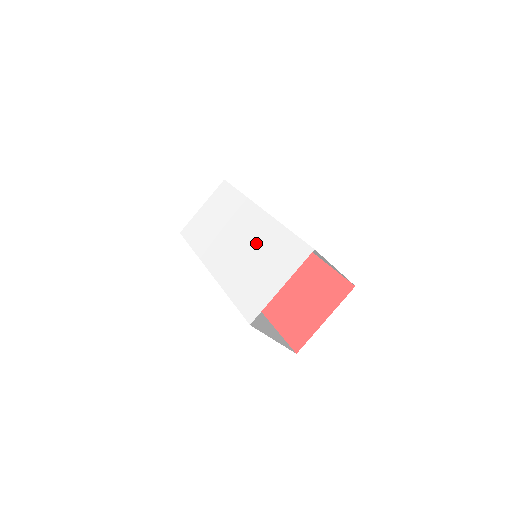
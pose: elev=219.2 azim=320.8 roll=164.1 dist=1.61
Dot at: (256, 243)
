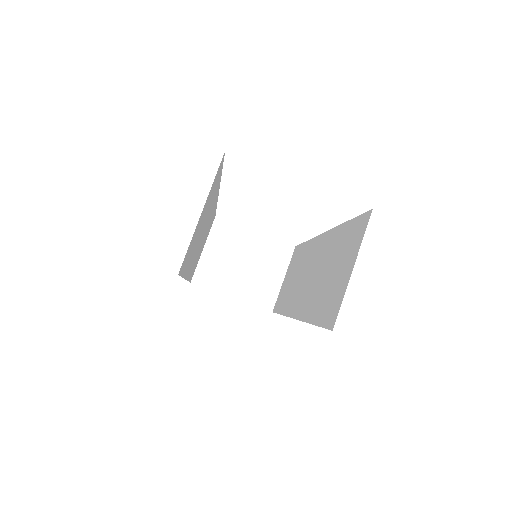
Dot at: occluded
